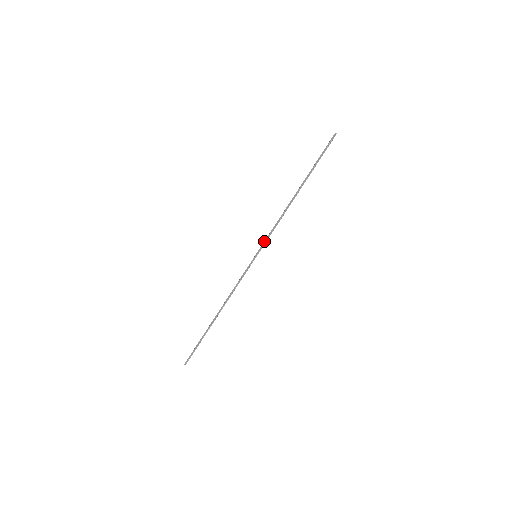
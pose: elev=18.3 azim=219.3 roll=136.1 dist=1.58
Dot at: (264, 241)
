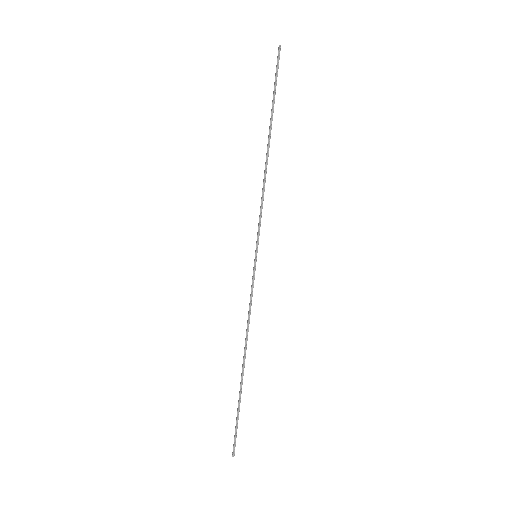
Dot at: occluded
